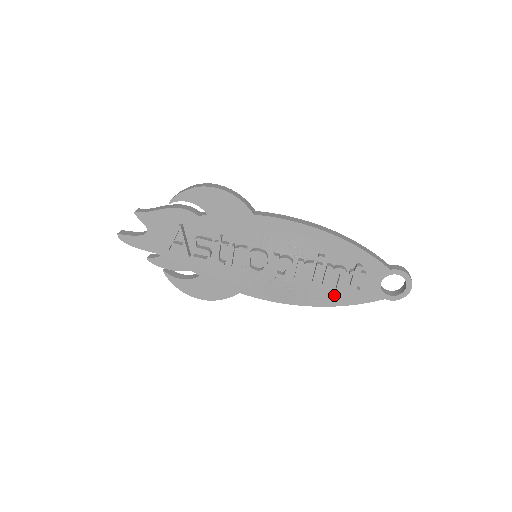
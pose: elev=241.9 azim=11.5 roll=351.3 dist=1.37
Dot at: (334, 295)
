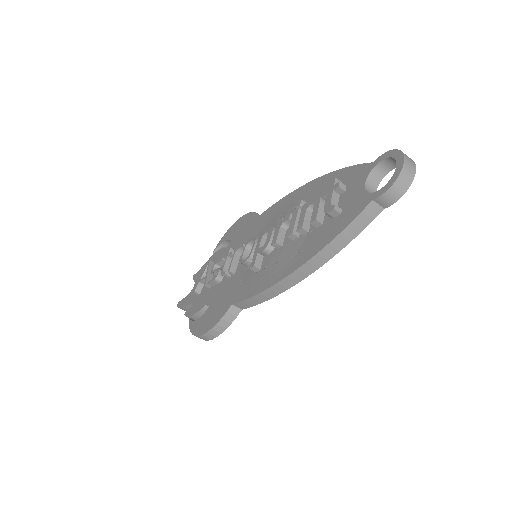
Dot at: (315, 241)
